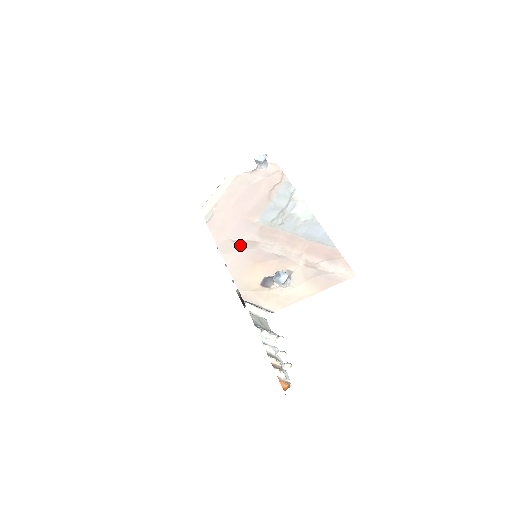
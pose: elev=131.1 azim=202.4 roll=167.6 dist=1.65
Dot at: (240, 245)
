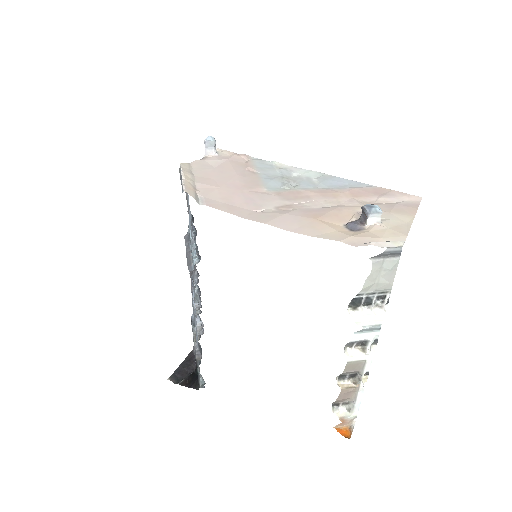
Dot at: (274, 212)
